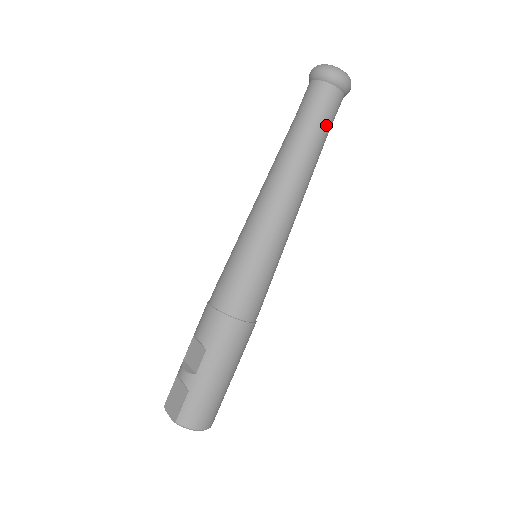
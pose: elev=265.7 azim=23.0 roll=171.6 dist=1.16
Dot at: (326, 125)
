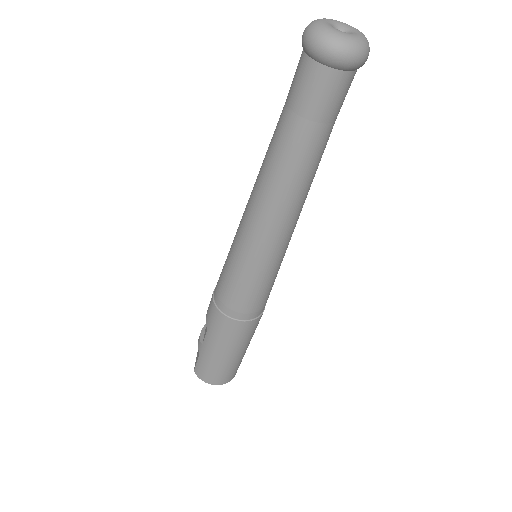
Dot at: (315, 121)
